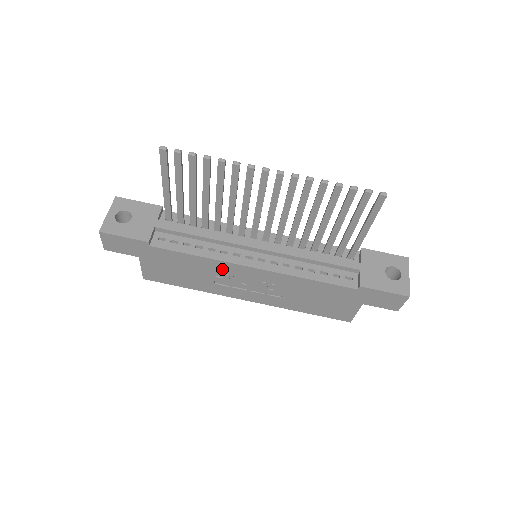
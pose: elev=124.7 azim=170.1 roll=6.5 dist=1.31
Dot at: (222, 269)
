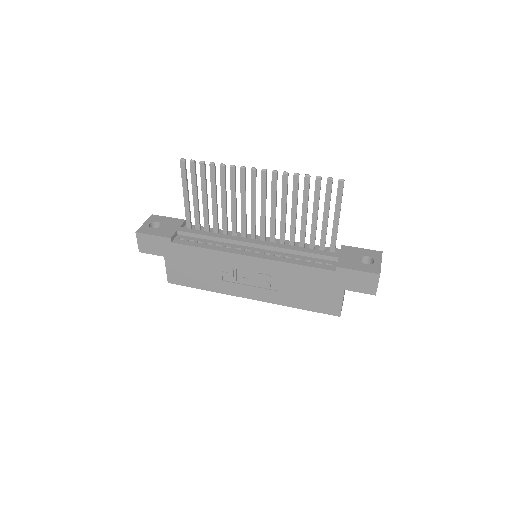
Dot at: (227, 262)
